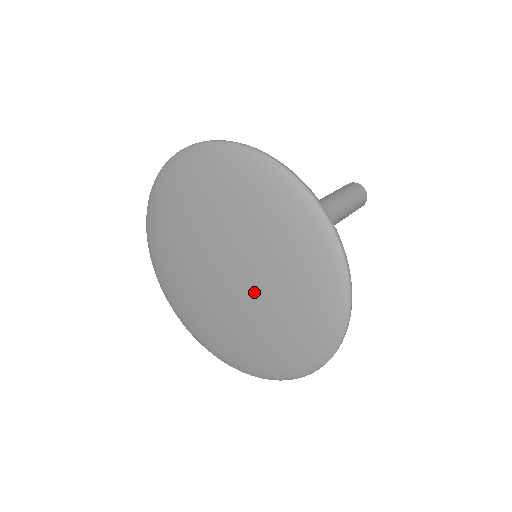
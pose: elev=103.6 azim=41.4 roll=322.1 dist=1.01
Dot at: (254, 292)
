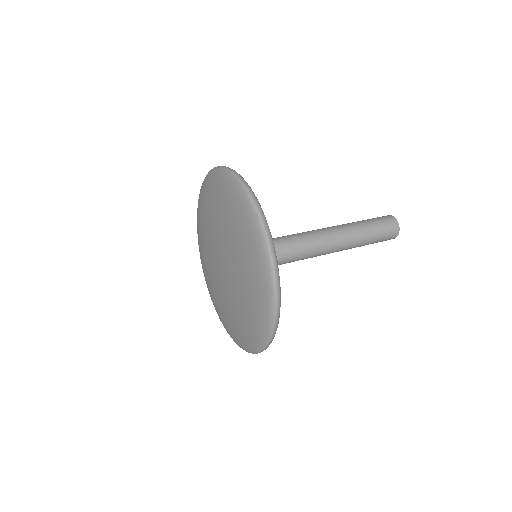
Dot at: (230, 265)
